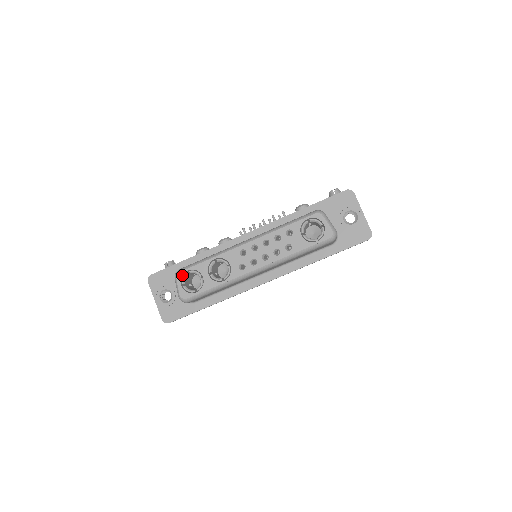
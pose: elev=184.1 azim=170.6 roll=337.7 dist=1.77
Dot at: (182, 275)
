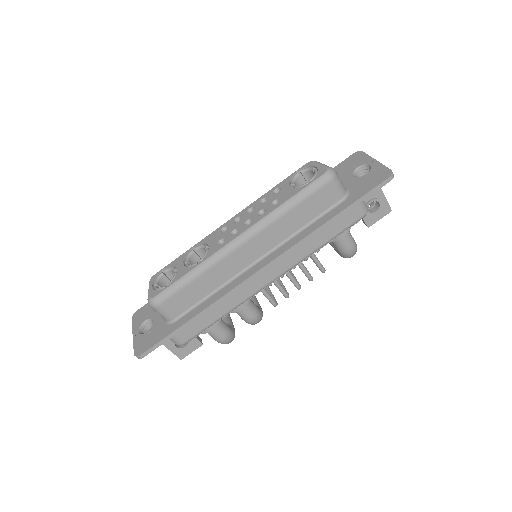
Dot at: (156, 276)
